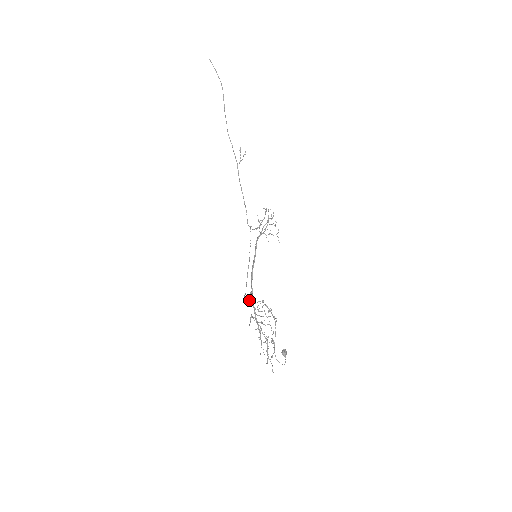
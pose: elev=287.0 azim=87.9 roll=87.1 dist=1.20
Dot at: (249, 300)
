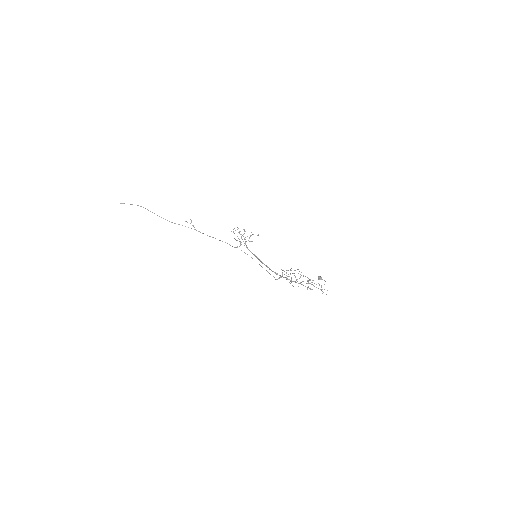
Dot at: (278, 278)
